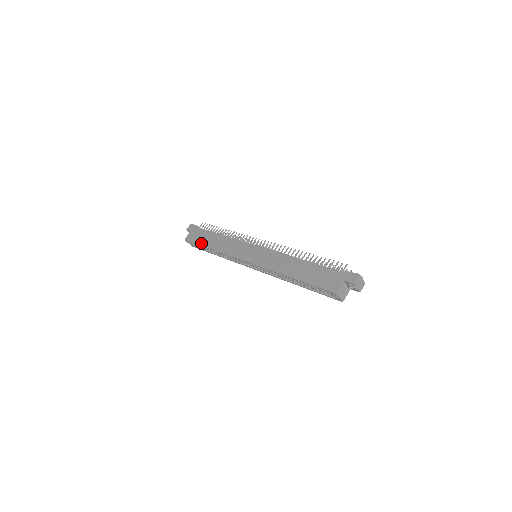
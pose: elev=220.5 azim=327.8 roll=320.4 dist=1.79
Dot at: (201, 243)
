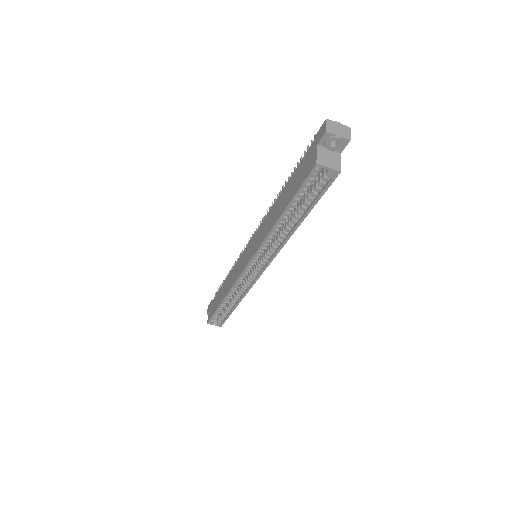
Dot at: (216, 307)
